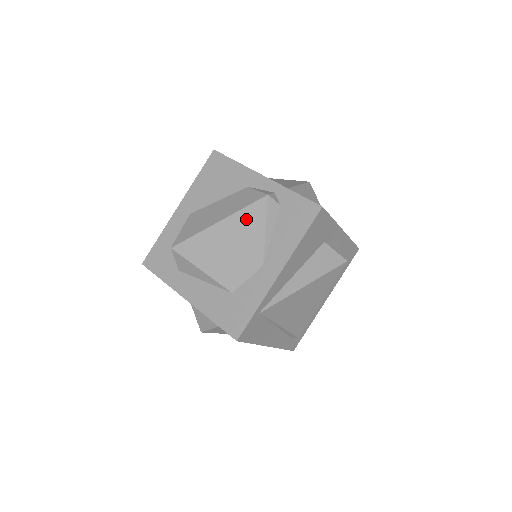
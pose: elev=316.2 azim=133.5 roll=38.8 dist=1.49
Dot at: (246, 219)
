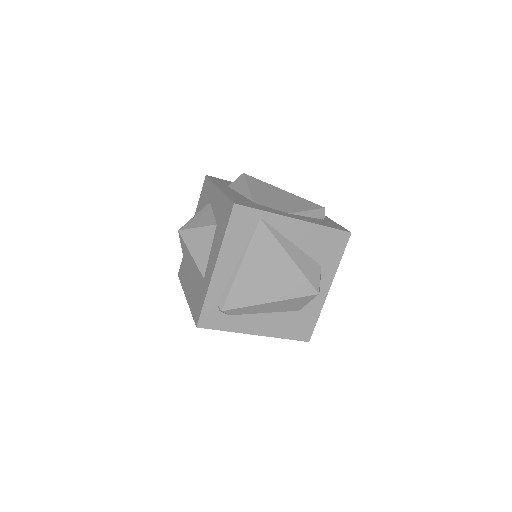
Dot at: (302, 201)
